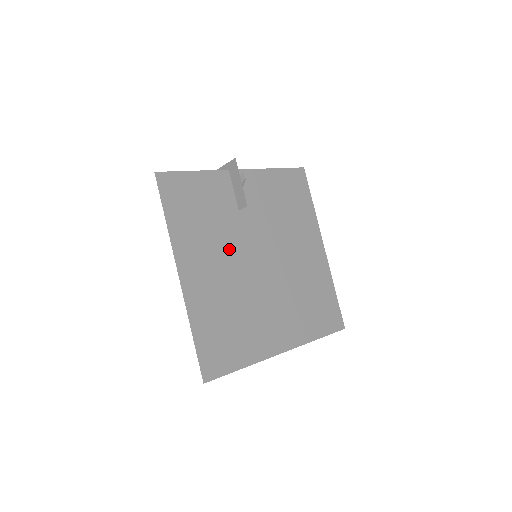
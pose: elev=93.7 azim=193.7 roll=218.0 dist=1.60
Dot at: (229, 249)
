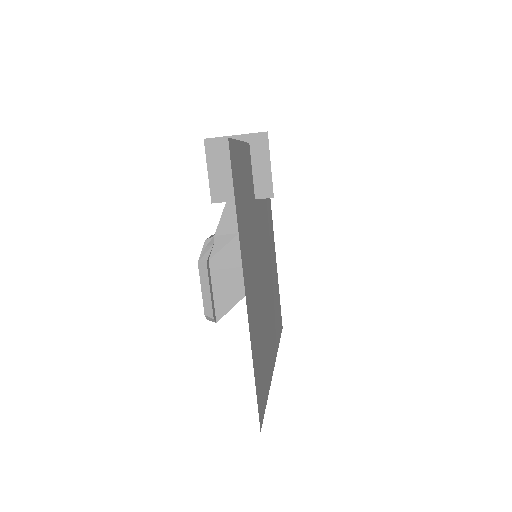
Dot at: (256, 251)
